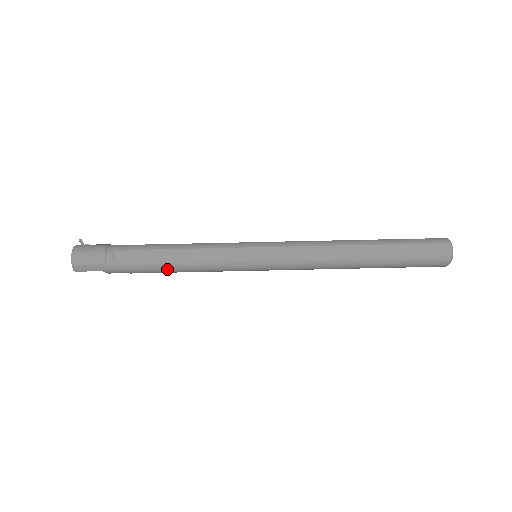
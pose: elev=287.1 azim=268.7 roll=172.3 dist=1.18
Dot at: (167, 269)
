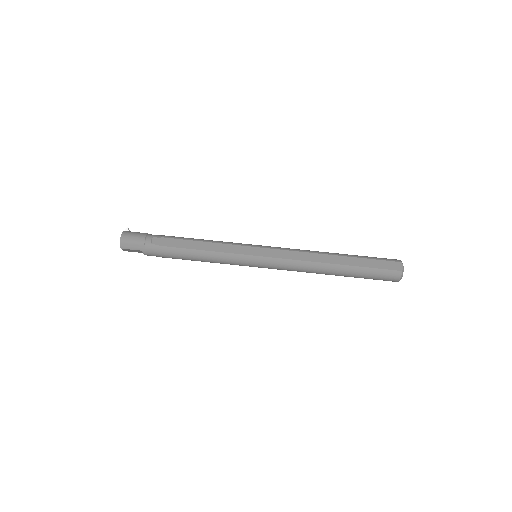
Dot at: (189, 255)
